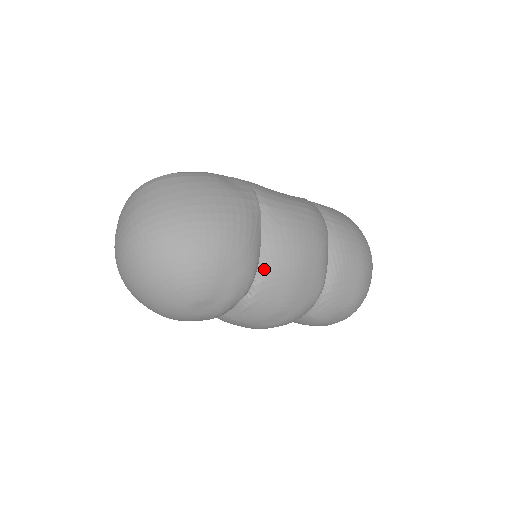
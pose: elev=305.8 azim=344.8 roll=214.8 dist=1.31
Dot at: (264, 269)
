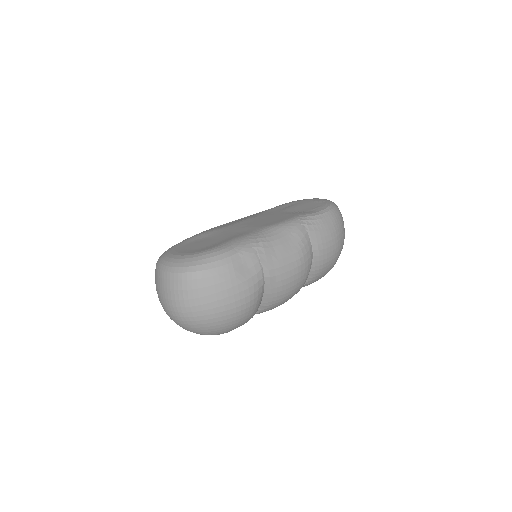
Dot at: (262, 308)
